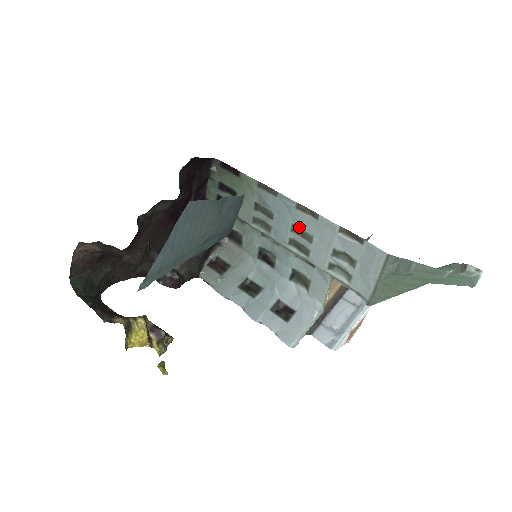
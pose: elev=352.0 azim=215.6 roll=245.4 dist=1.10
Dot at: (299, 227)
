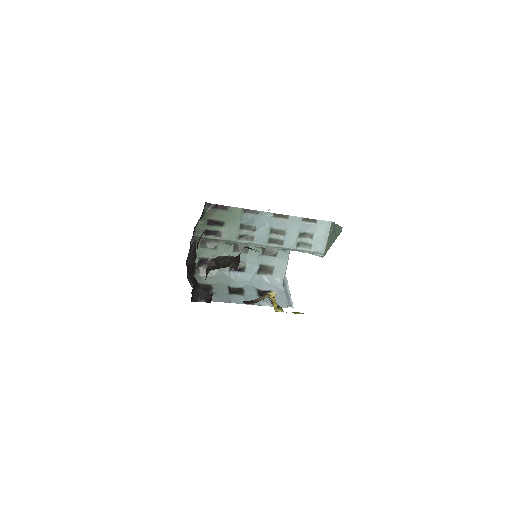
Dot at: (275, 228)
